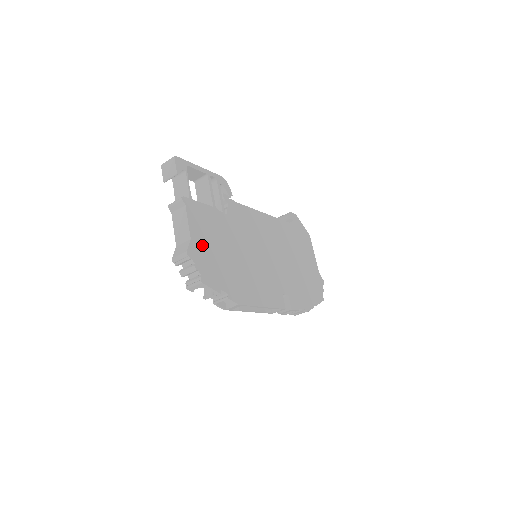
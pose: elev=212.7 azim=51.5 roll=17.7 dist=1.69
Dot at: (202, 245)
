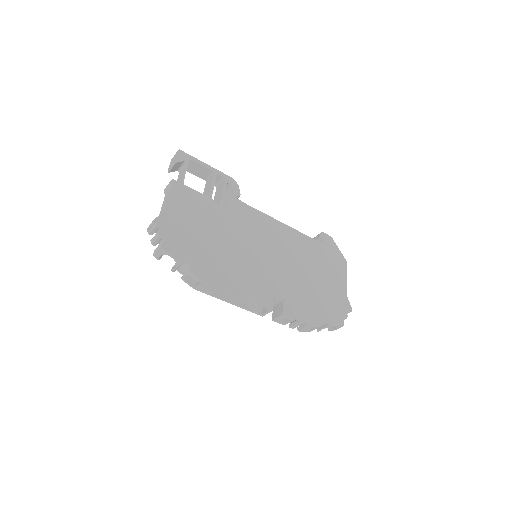
Dot at: (177, 220)
